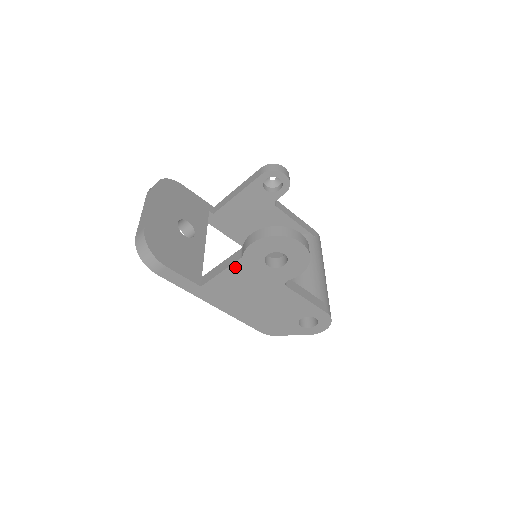
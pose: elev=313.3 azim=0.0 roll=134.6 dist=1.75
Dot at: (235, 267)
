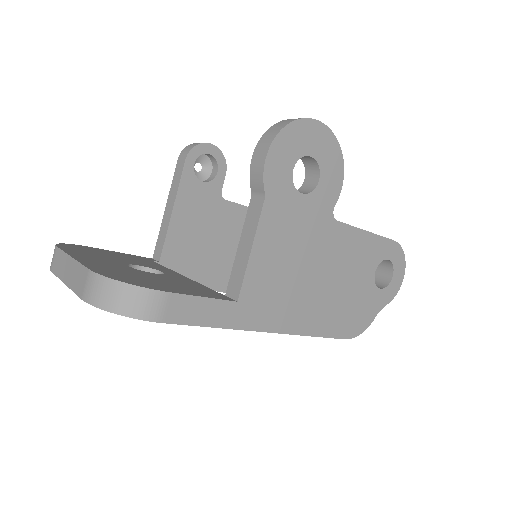
Dot at: (265, 224)
